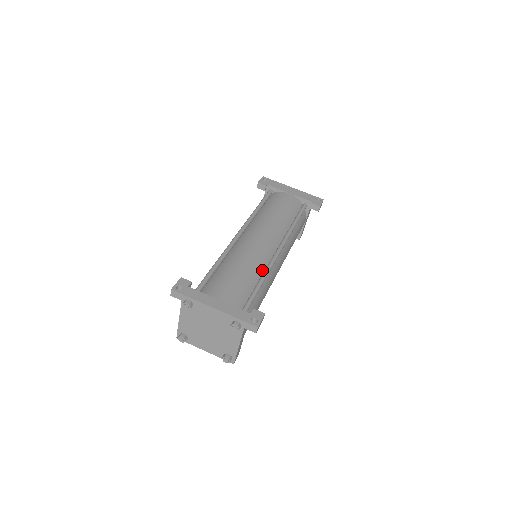
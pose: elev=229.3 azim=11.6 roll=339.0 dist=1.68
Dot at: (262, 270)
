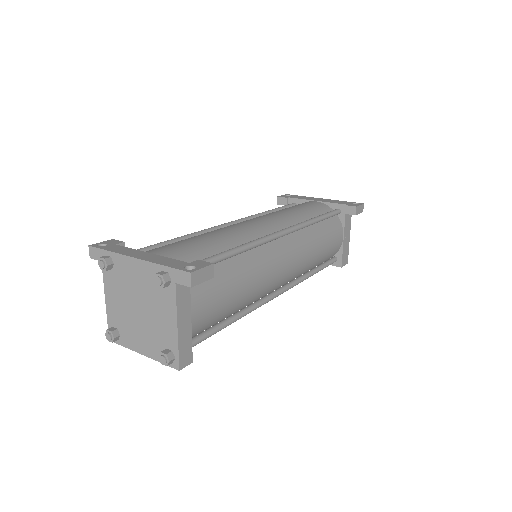
Dot at: occluded
